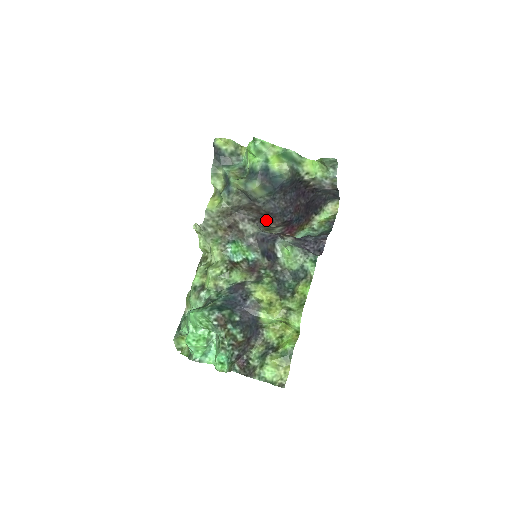
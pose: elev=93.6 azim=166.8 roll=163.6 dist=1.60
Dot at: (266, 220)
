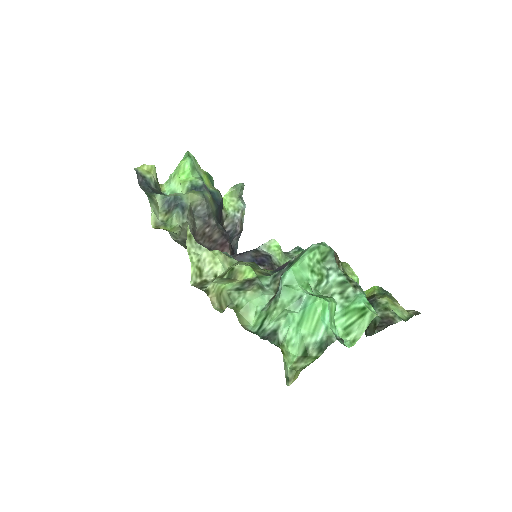
Dot at: occluded
